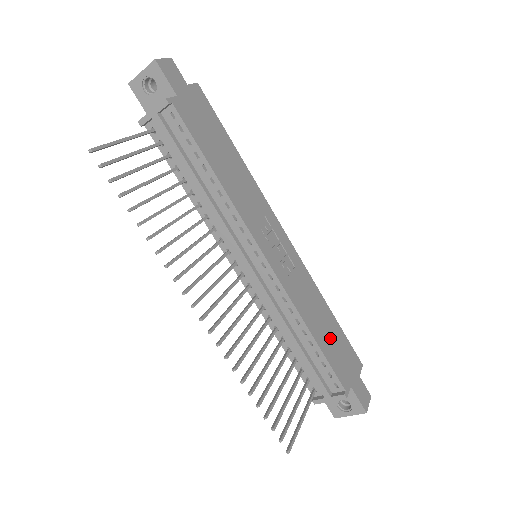
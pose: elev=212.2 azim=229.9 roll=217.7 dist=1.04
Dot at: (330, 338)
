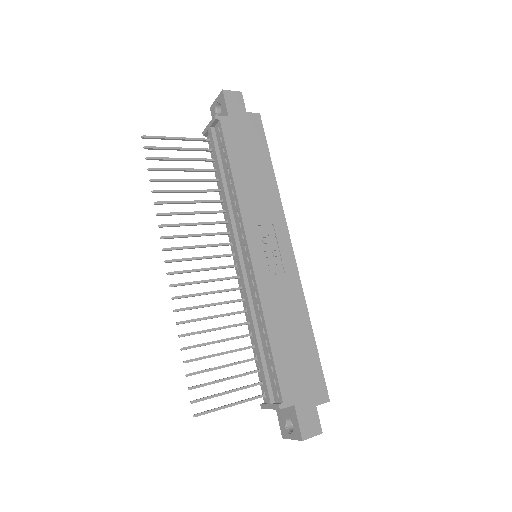
Dot at: (294, 351)
